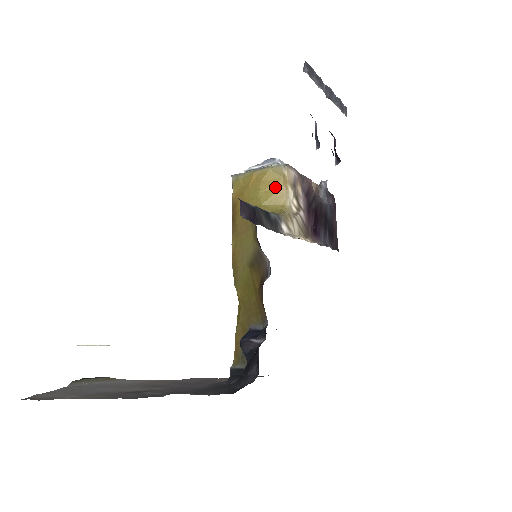
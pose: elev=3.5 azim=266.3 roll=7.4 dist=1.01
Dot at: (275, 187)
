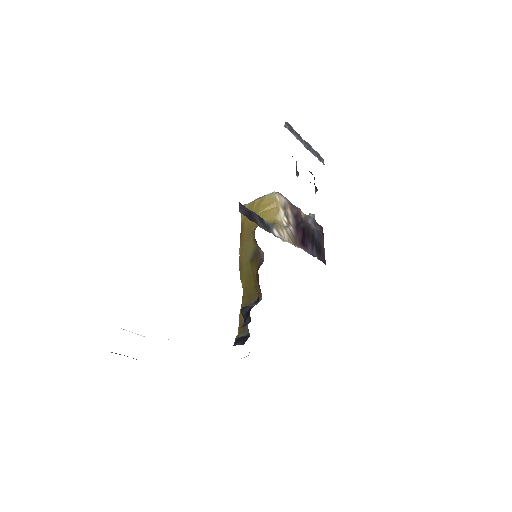
Dot at: (270, 208)
